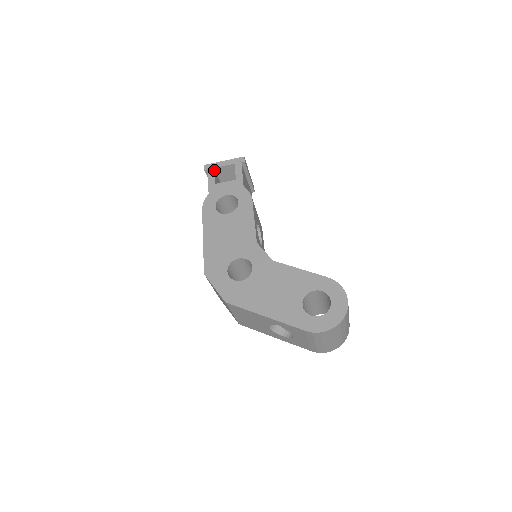
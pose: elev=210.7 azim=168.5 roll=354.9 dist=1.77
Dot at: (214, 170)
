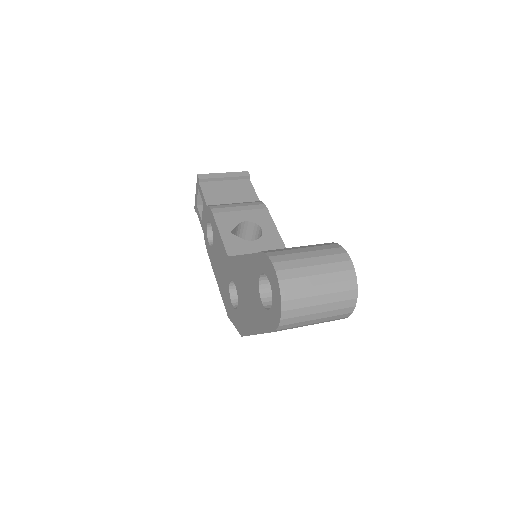
Dot at: (197, 207)
